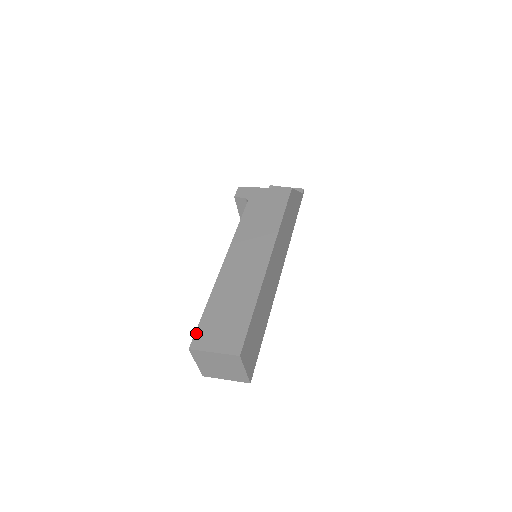
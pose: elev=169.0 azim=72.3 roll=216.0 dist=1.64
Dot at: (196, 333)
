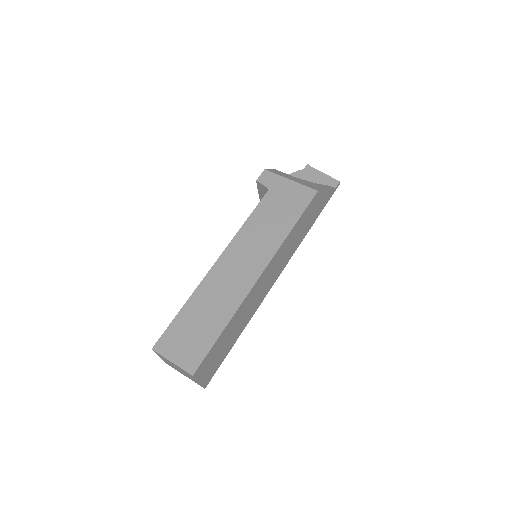
Dot at: (163, 334)
